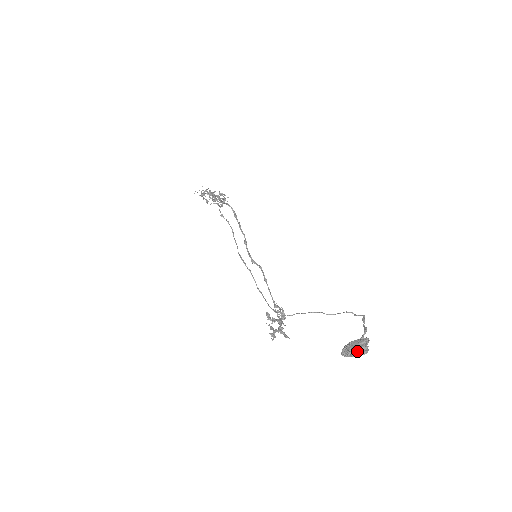
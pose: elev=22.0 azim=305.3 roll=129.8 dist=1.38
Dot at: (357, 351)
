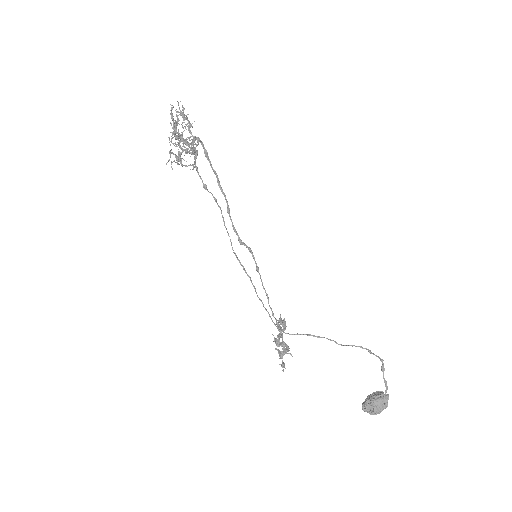
Dot at: (379, 412)
